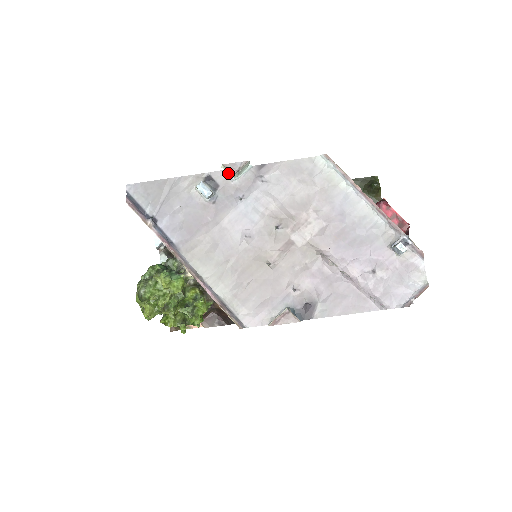
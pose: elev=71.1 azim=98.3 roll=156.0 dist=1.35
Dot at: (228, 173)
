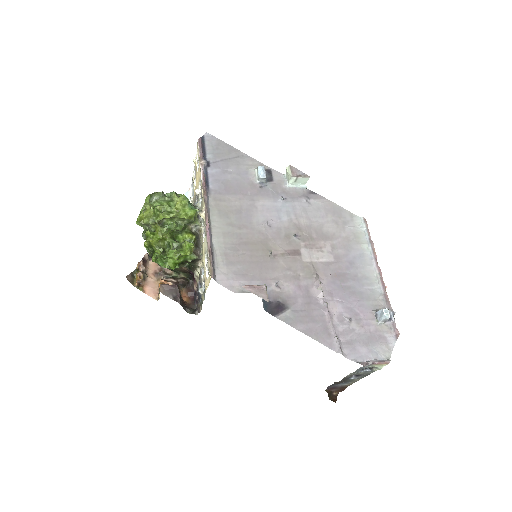
Dot at: (286, 178)
